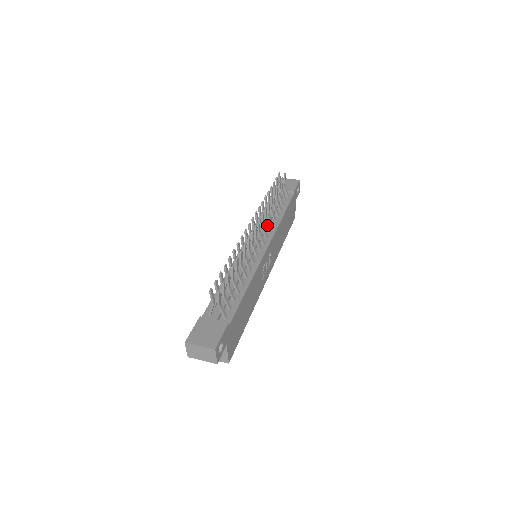
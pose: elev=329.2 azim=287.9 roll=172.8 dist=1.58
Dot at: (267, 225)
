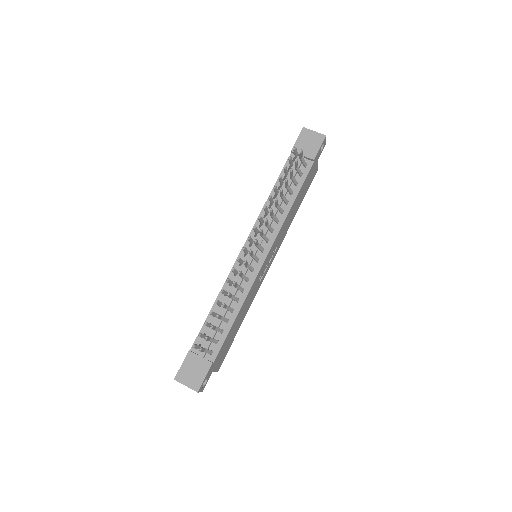
Dot at: (269, 228)
